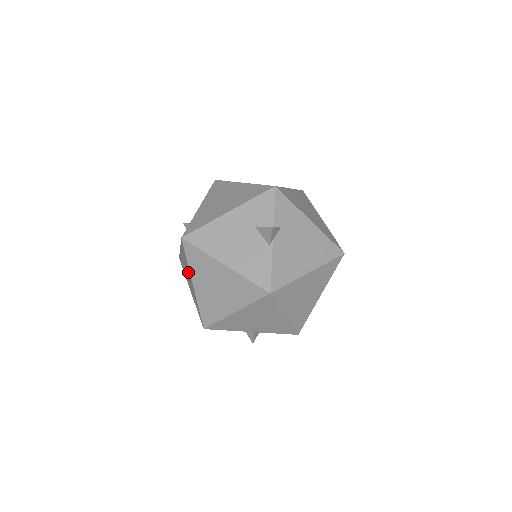
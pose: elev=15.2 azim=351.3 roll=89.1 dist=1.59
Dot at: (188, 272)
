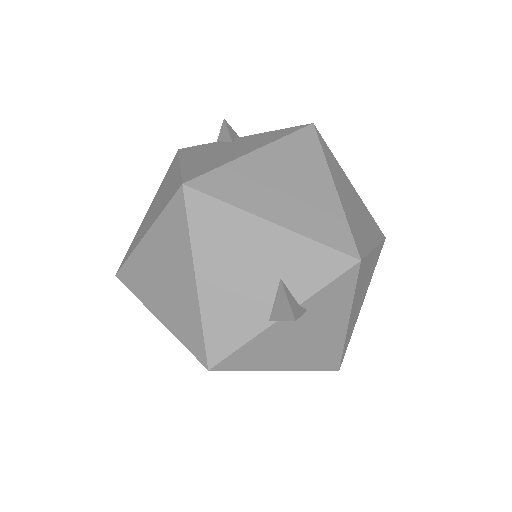
Dot at: (157, 210)
